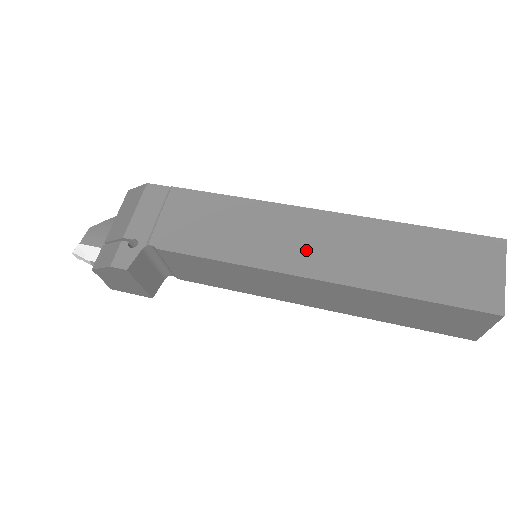
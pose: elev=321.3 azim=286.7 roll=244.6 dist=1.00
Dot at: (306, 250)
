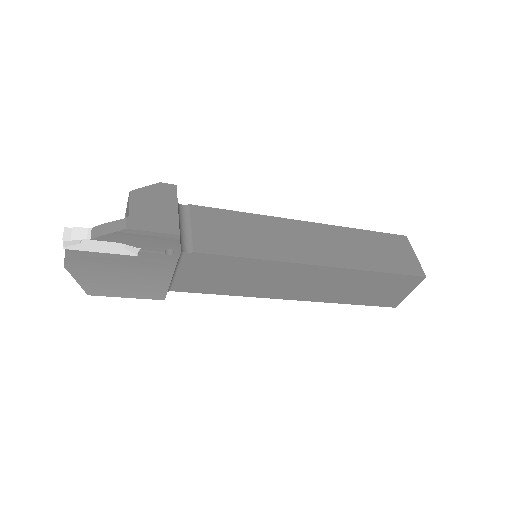
Dot at: occluded
